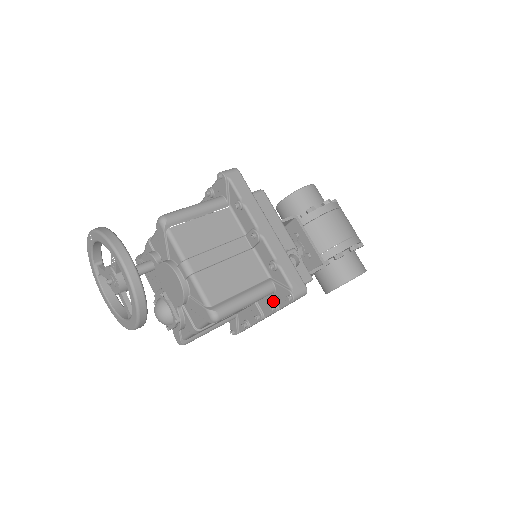
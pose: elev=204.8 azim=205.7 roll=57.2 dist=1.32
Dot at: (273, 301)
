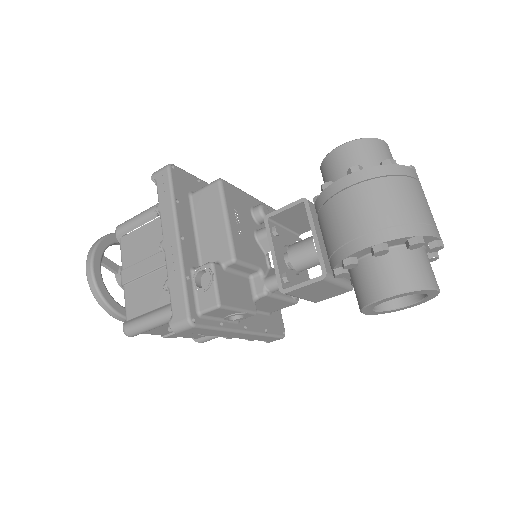
Dot at: occluded
